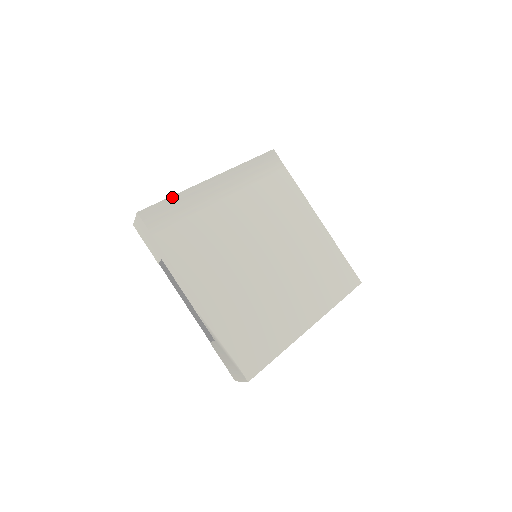
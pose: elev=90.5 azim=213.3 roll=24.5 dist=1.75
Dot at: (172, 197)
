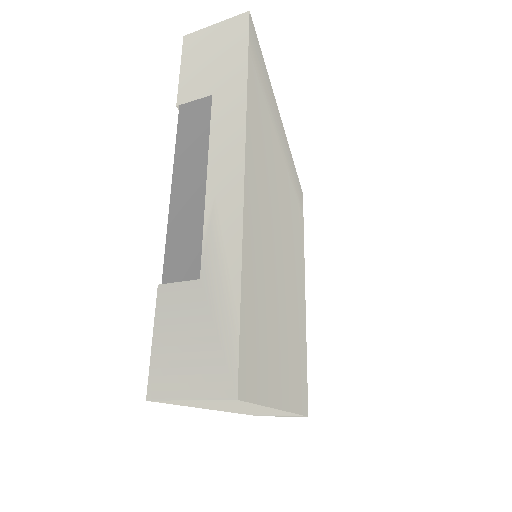
Dot at: occluded
